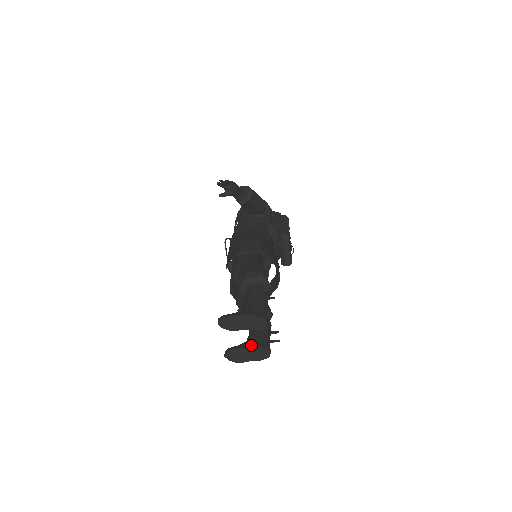
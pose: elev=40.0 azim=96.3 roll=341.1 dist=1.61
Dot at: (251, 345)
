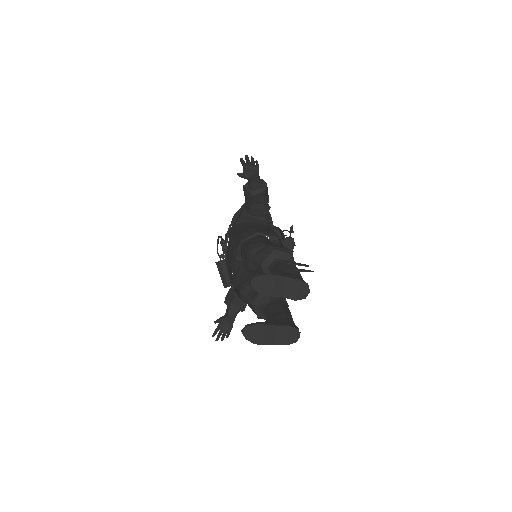
Dot at: (278, 323)
